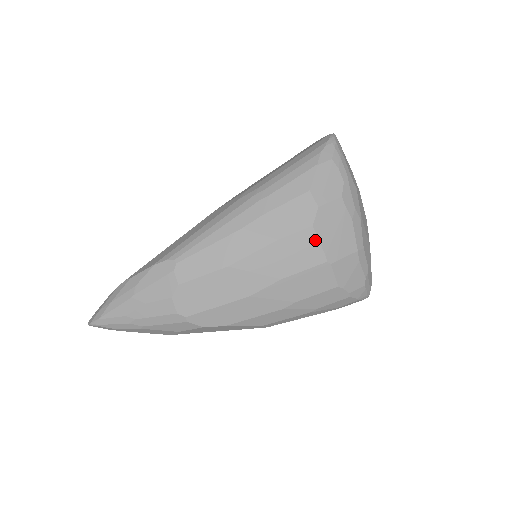
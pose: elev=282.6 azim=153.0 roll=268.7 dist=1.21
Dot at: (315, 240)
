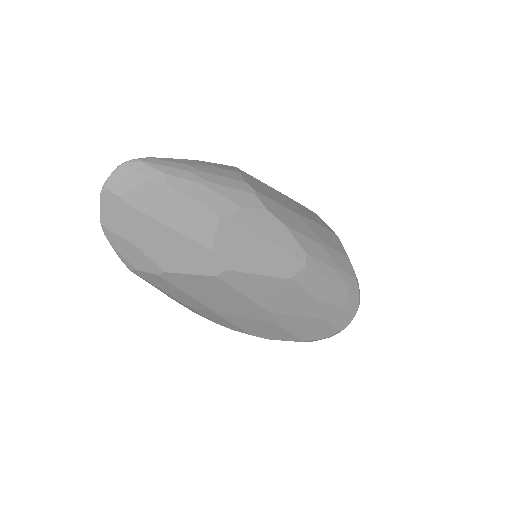
Dot at: (323, 221)
